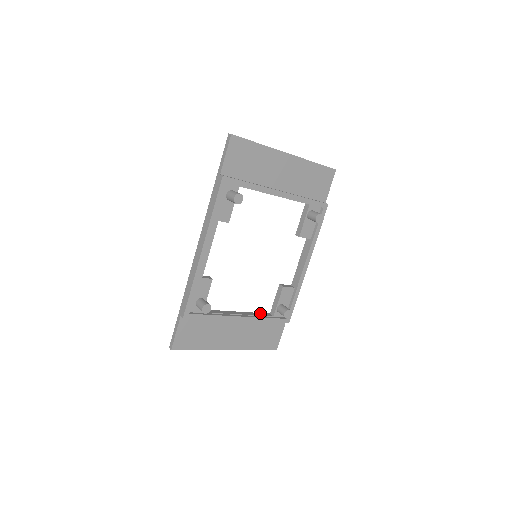
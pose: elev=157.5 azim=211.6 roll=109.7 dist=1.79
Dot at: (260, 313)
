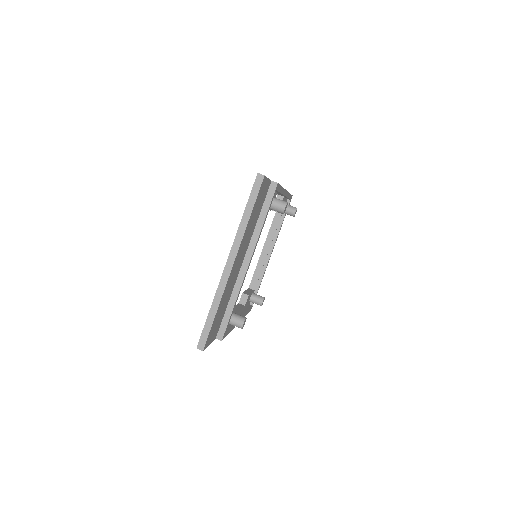
Dot at: (272, 225)
